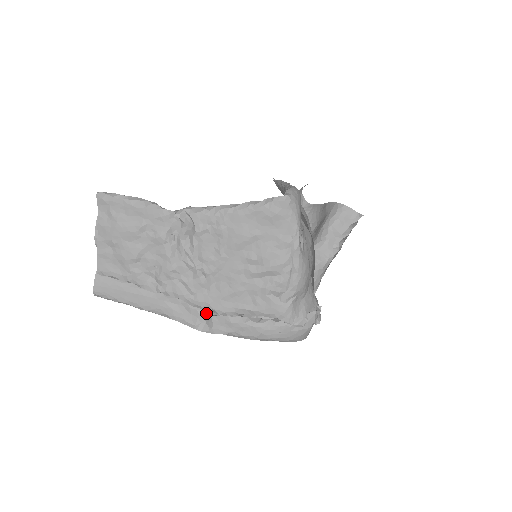
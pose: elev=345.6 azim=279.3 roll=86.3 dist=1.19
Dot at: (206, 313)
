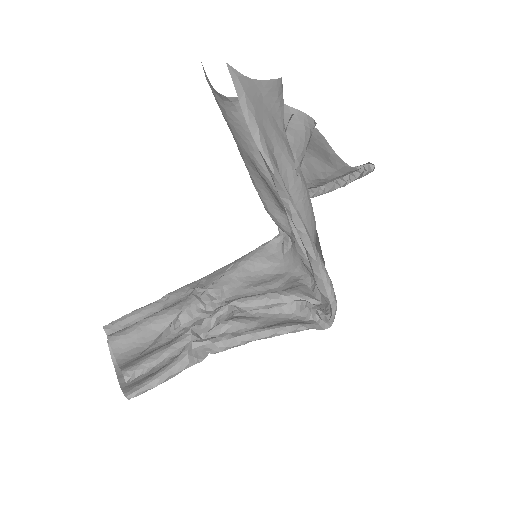
Dot at: occluded
